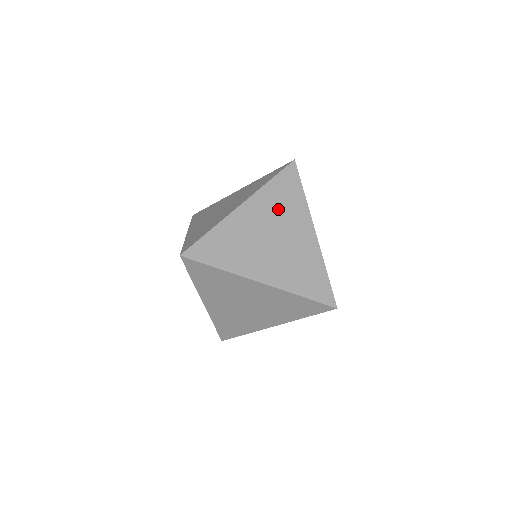
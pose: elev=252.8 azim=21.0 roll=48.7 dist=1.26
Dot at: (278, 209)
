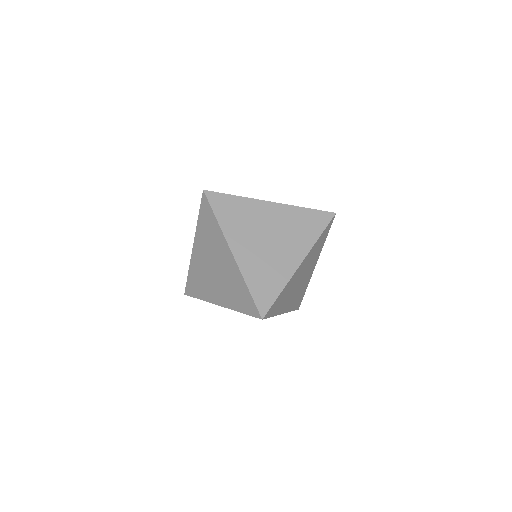
Dot at: (292, 227)
